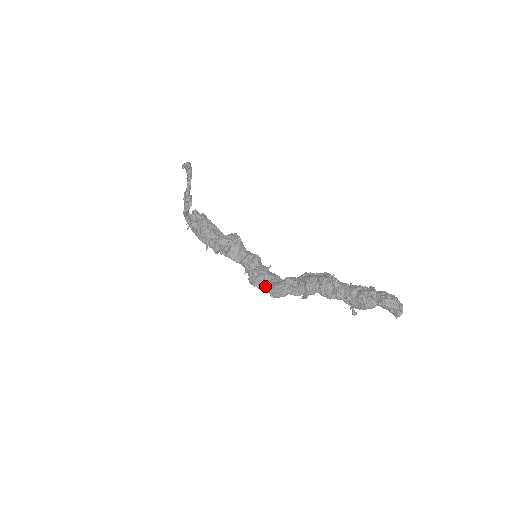
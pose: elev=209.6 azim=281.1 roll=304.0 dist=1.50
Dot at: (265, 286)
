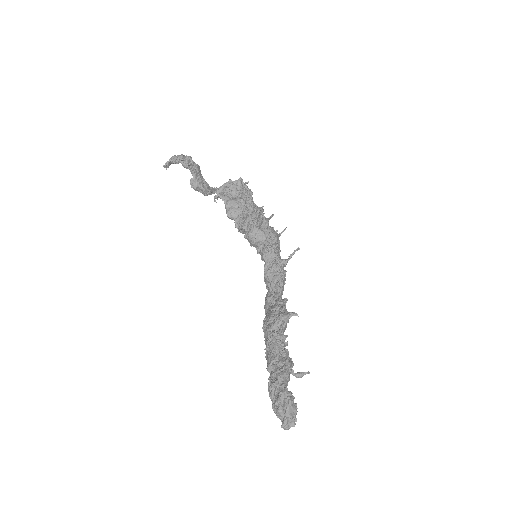
Dot at: (268, 290)
